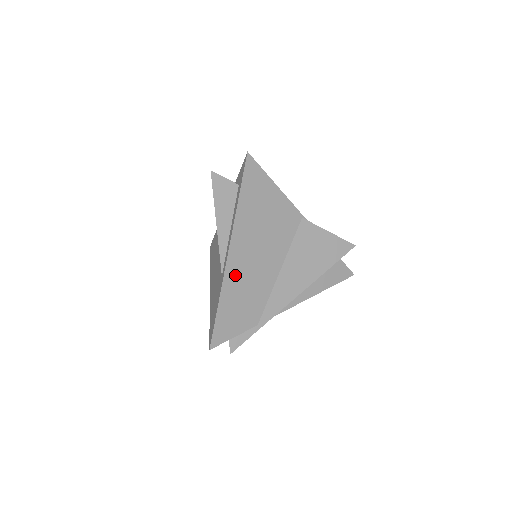
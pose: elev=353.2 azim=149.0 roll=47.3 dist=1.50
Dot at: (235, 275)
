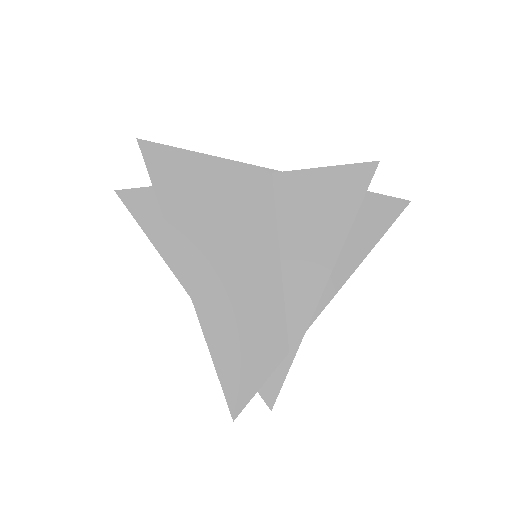
Dot at: (213, 304)
